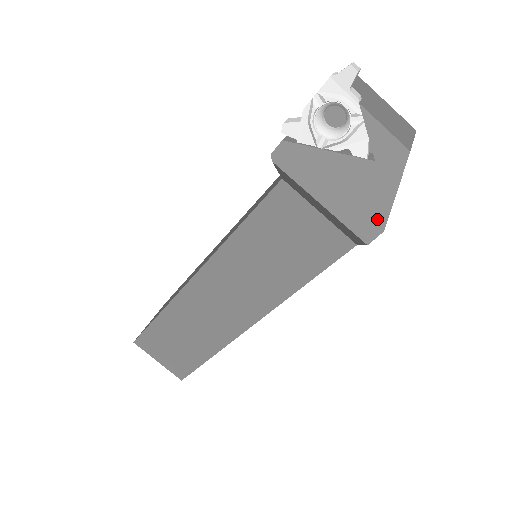
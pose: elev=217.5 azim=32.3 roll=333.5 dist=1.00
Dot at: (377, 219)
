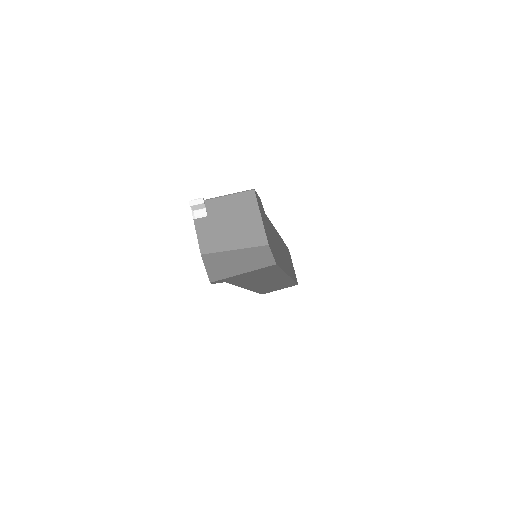
Dot at: occluded
